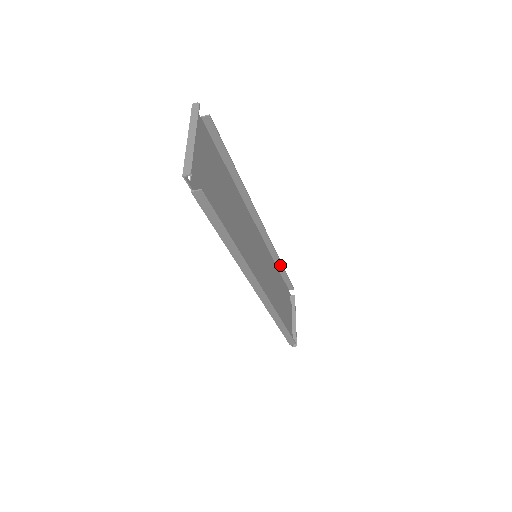
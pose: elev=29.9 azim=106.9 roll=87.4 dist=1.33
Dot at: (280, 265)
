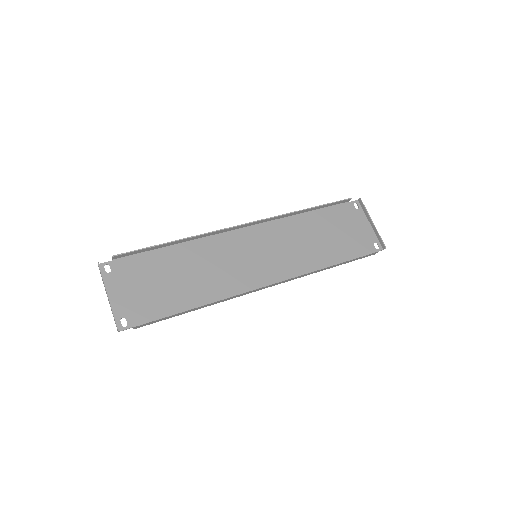
Dot at: (307, 210)
